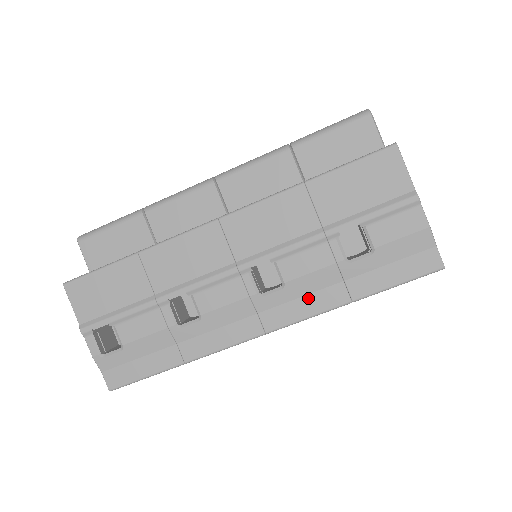
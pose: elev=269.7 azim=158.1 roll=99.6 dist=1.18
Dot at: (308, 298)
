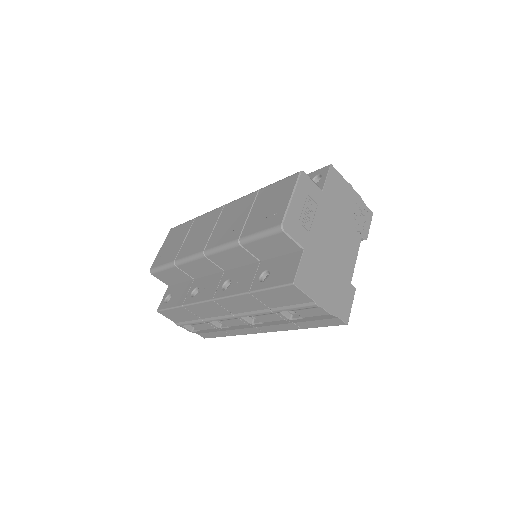
Dot at: (278, 326)
